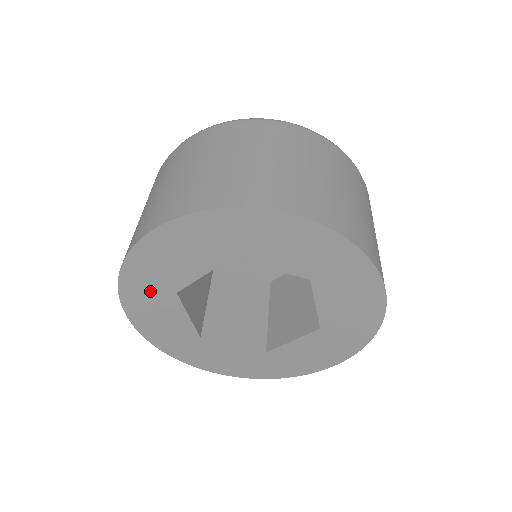
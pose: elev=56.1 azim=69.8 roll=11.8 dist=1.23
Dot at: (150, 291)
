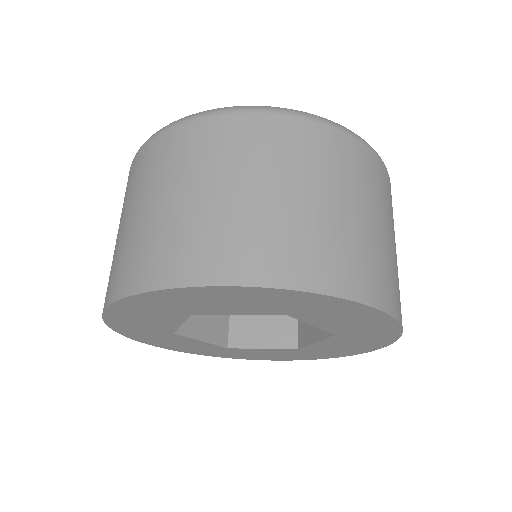
Dot at: (162, 308)
